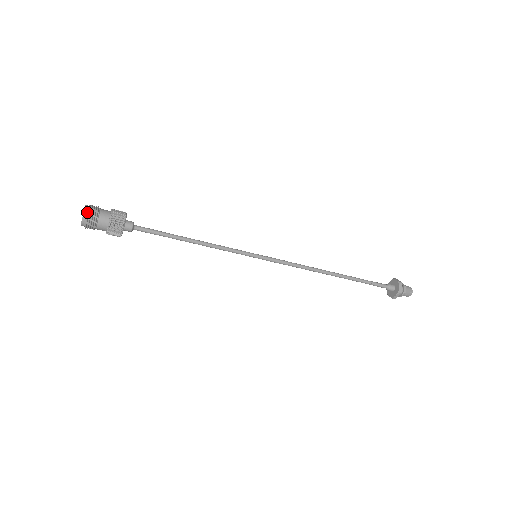
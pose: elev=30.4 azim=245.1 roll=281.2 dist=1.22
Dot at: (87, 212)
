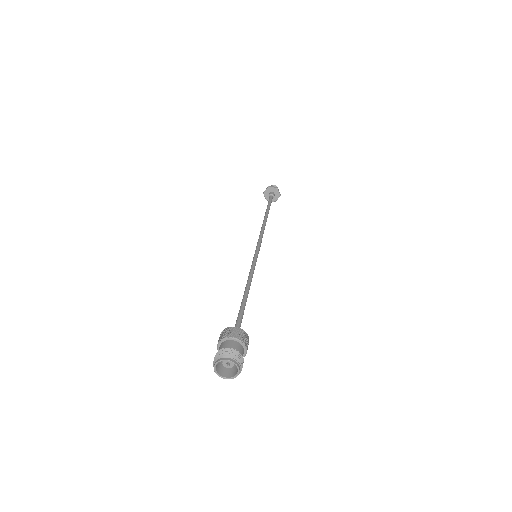
Dot at: (239, 363)
